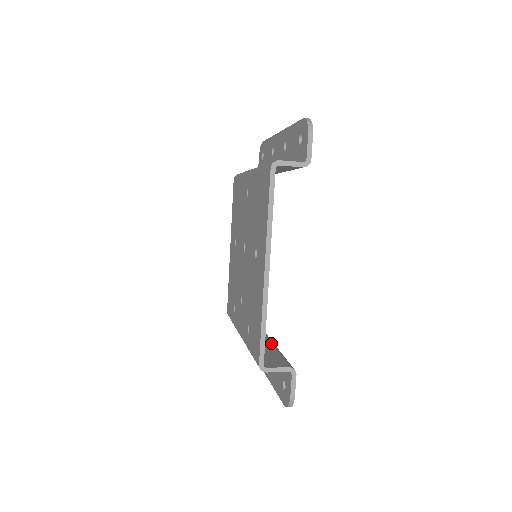
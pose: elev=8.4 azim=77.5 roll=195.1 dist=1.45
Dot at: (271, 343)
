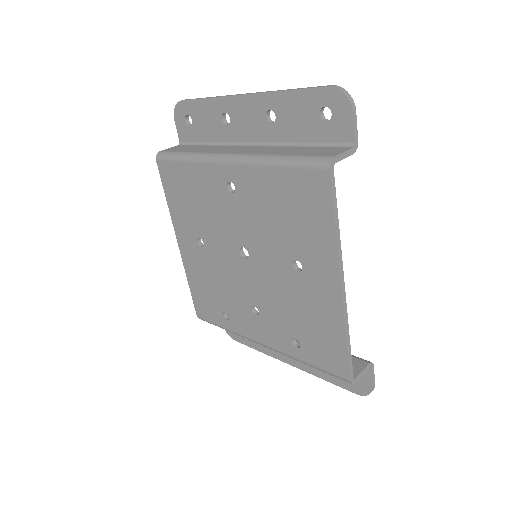
Dot at: occluded
